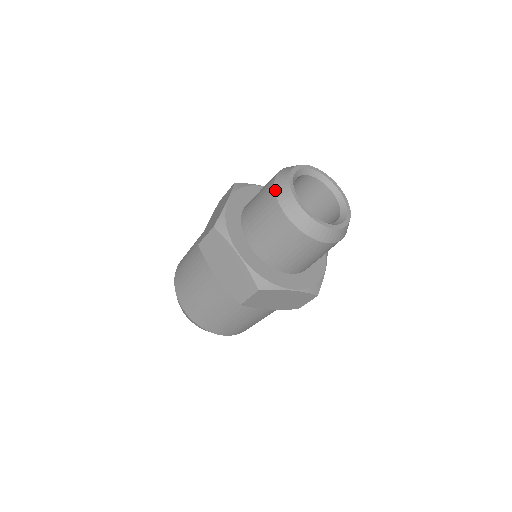
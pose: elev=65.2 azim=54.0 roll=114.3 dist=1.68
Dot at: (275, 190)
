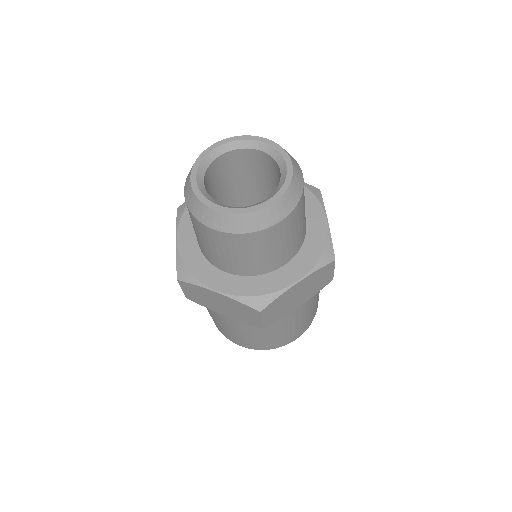
Dot at: (189, 210)
